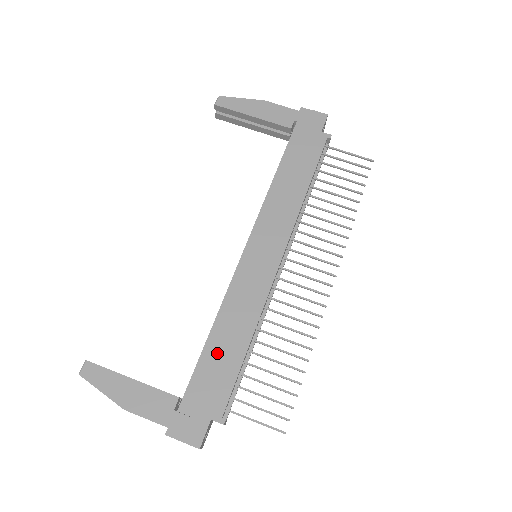
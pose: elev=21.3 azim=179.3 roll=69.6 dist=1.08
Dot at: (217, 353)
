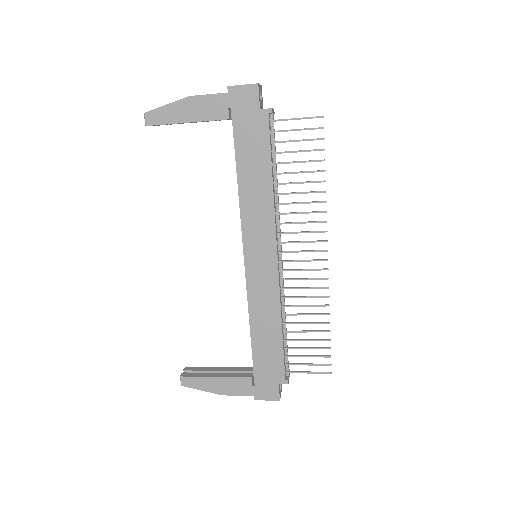
Dot at: (262, 343)
